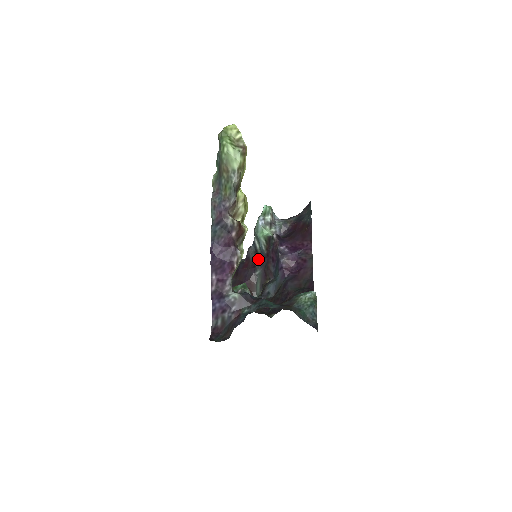
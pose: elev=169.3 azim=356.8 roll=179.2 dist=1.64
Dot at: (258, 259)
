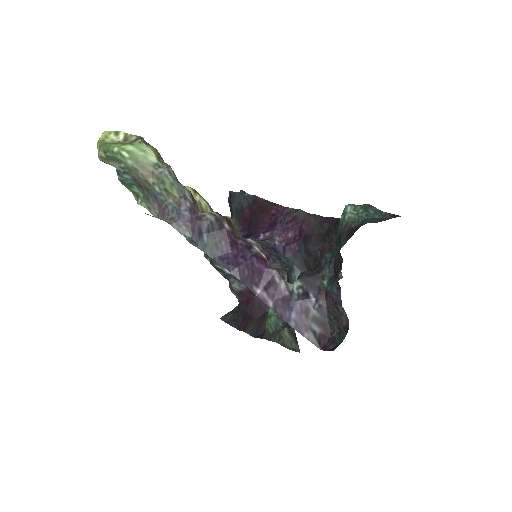
Dot at: occluded
